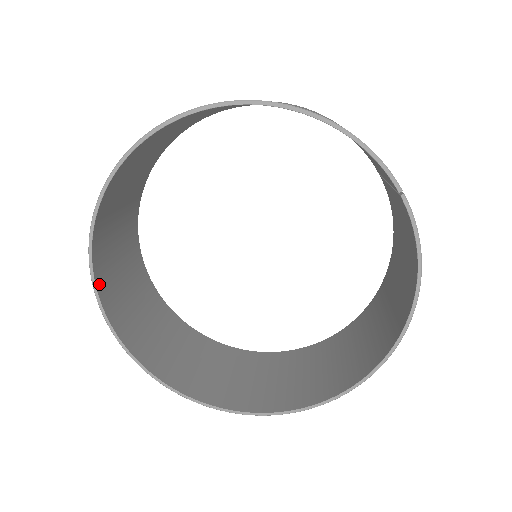
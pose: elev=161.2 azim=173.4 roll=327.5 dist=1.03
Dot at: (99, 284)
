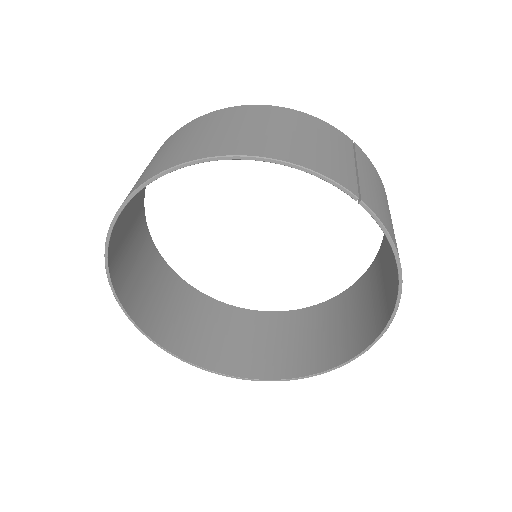
Dot at: (136, 318)
